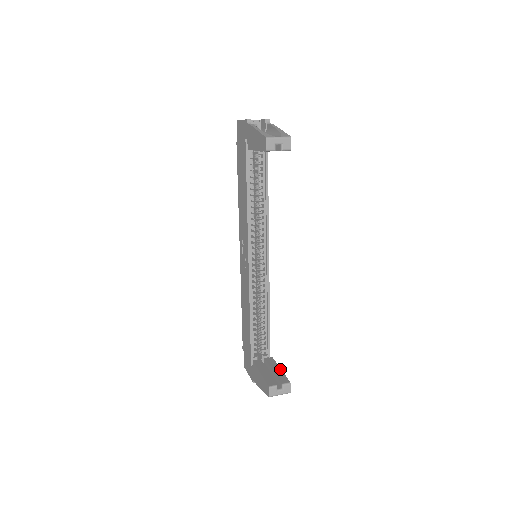
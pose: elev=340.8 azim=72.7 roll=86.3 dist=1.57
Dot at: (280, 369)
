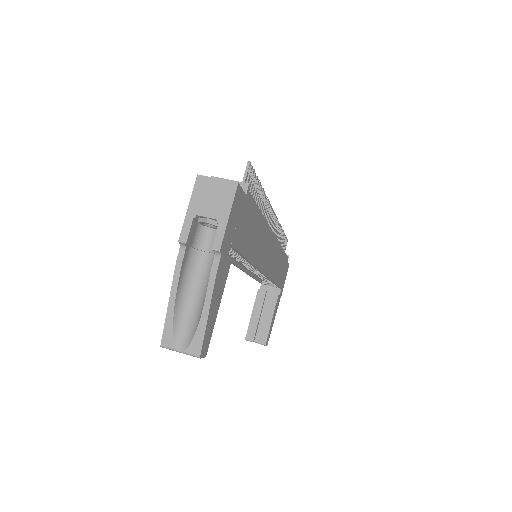
Dot at: (271, 319)
